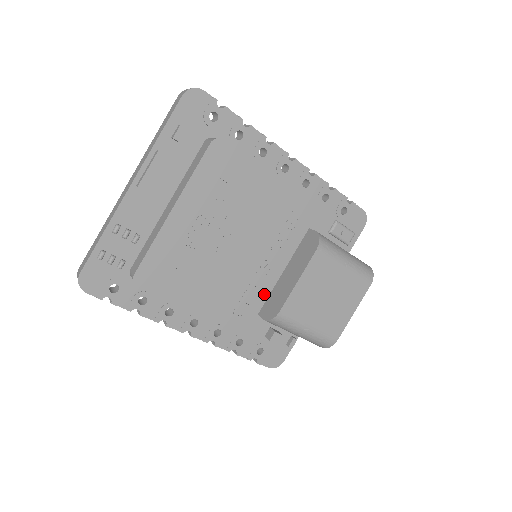
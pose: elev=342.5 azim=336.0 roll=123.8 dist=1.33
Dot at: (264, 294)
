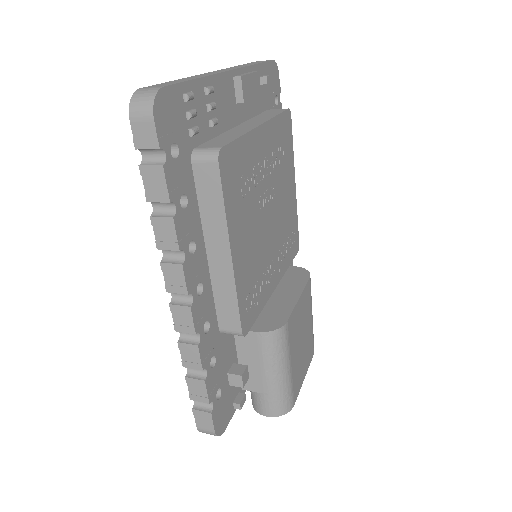
Dot at: (263, 300)
